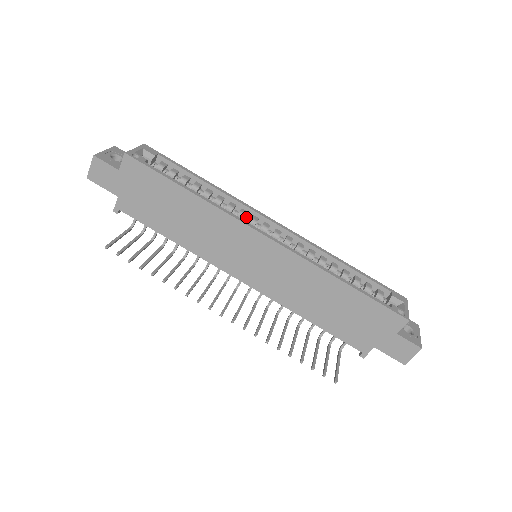
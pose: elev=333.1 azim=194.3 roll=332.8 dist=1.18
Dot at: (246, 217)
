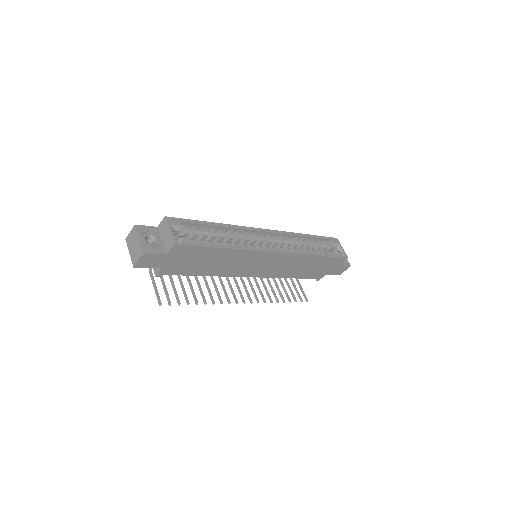
Dot at: (249, 237)
